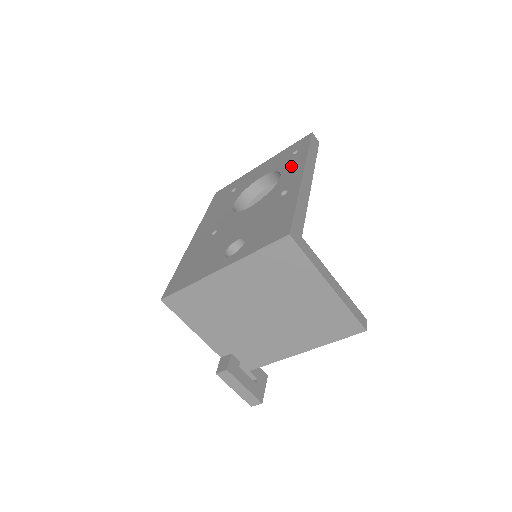
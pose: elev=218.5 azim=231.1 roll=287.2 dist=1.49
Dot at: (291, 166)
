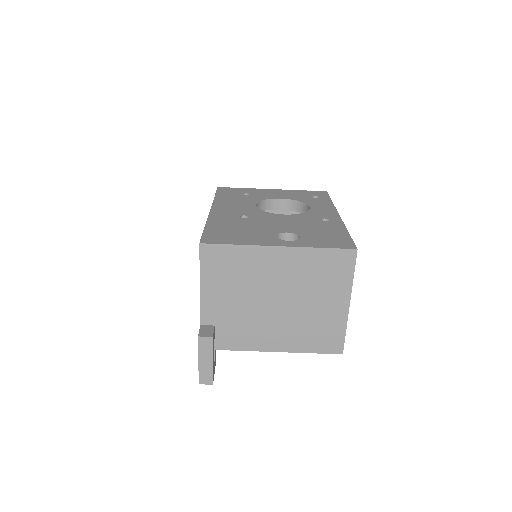
Dot at: (319, 205)
